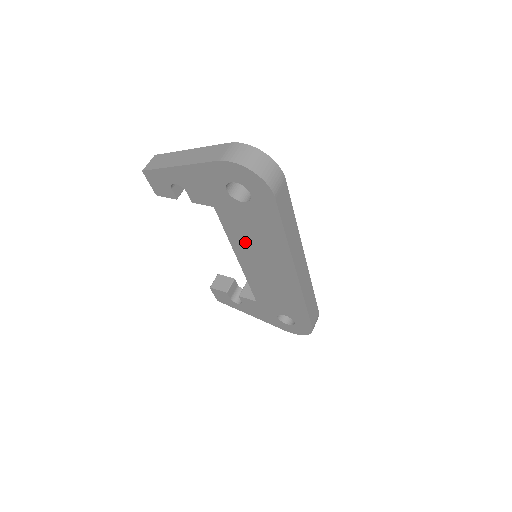
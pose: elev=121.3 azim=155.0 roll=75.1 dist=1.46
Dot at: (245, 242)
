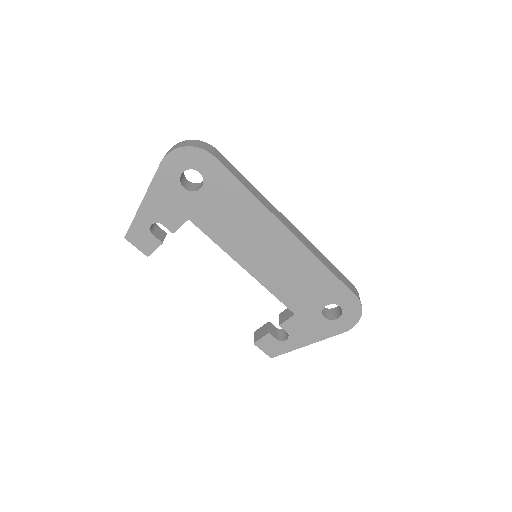
Dot at: (233, 237)
